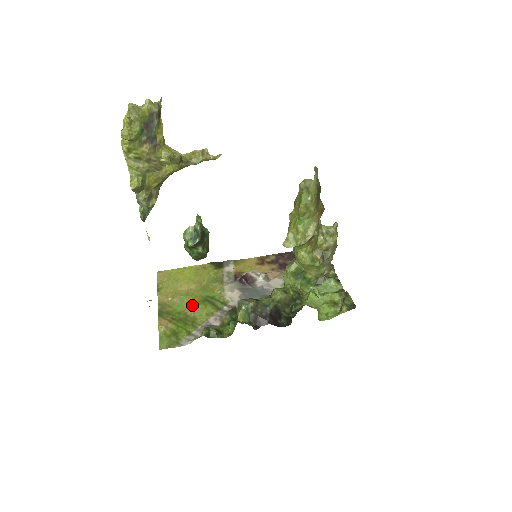
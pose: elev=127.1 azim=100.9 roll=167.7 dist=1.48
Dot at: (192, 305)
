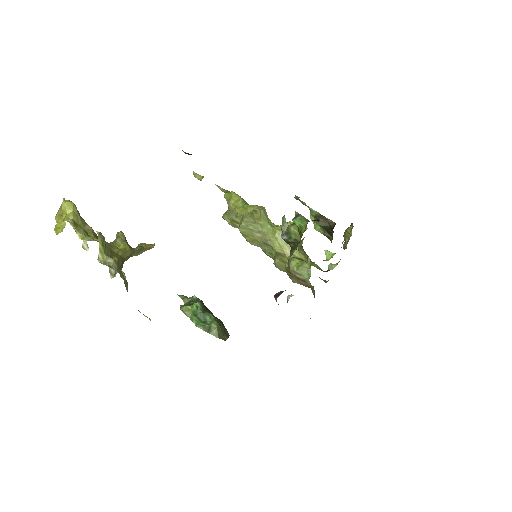
Dot at: occluded
